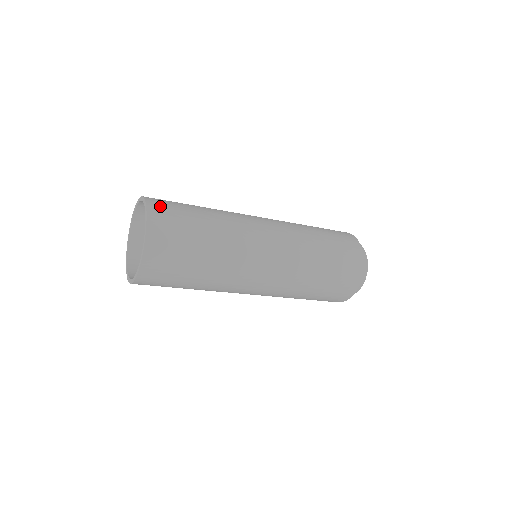
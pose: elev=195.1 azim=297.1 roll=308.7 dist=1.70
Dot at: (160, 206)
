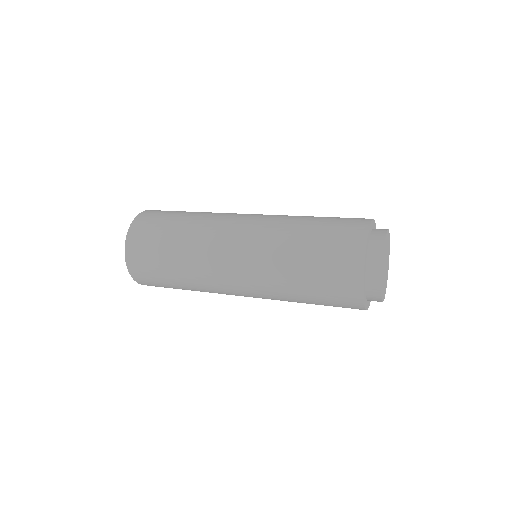
Dot at: (155, 211)
